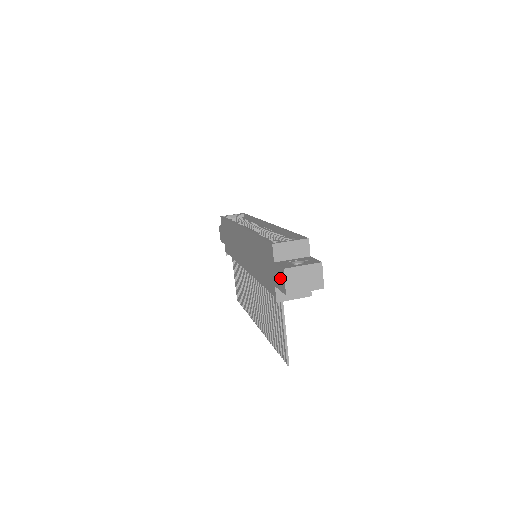
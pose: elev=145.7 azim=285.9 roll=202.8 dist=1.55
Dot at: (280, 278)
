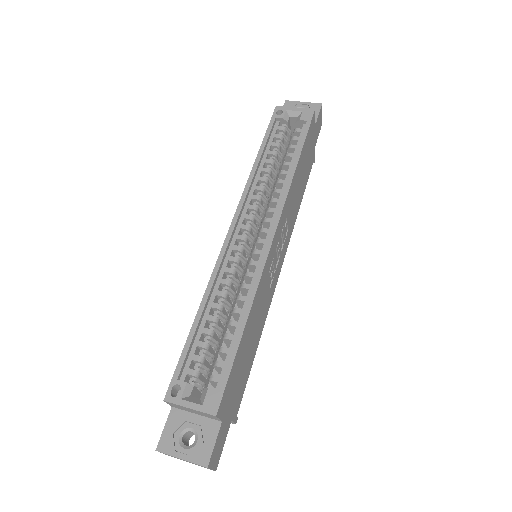
Dot at: occluded
